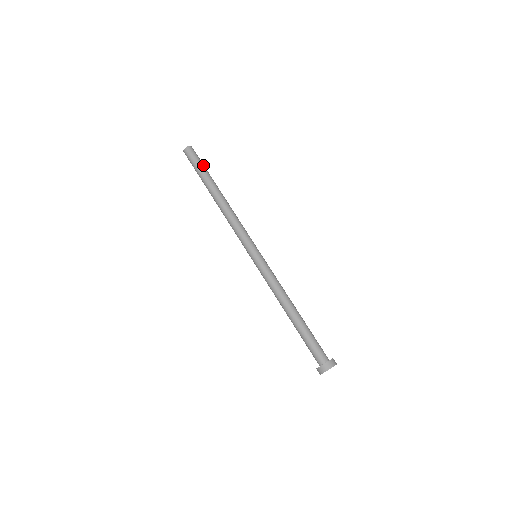
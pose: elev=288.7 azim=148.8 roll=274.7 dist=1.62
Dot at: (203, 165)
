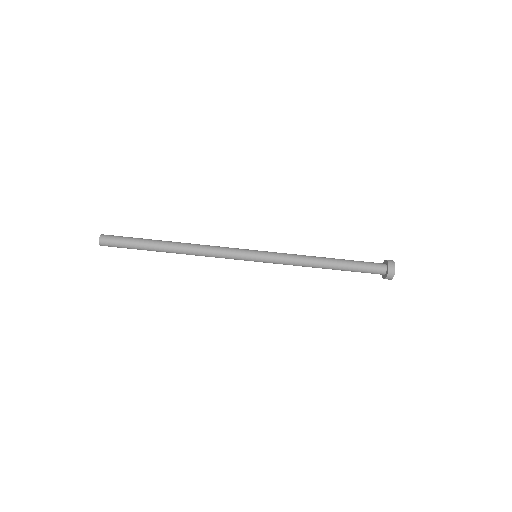
Dot at: (129, 243)
